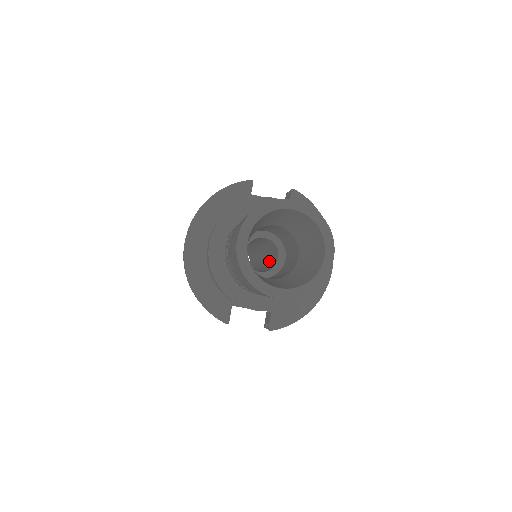
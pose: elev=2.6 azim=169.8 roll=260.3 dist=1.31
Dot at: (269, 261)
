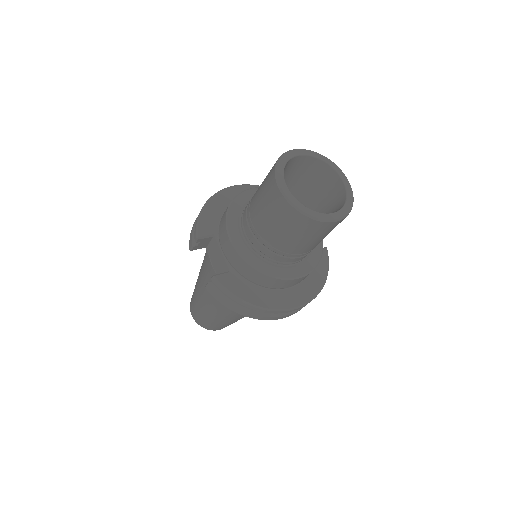
Dot at: occluded
